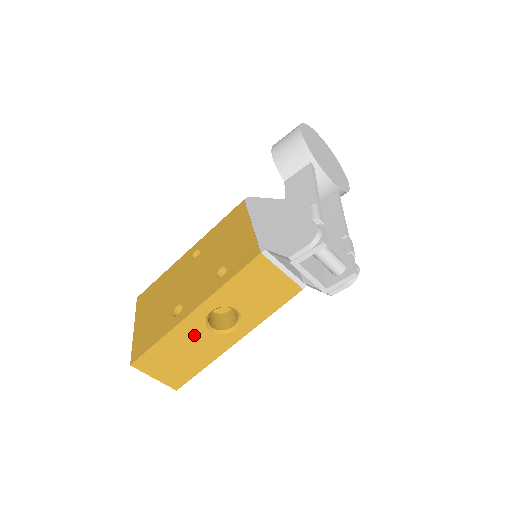
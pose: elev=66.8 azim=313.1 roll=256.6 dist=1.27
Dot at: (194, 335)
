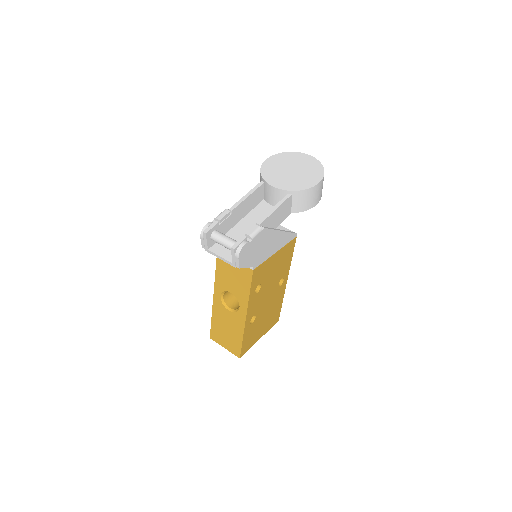
Dot at: (223, 314)
